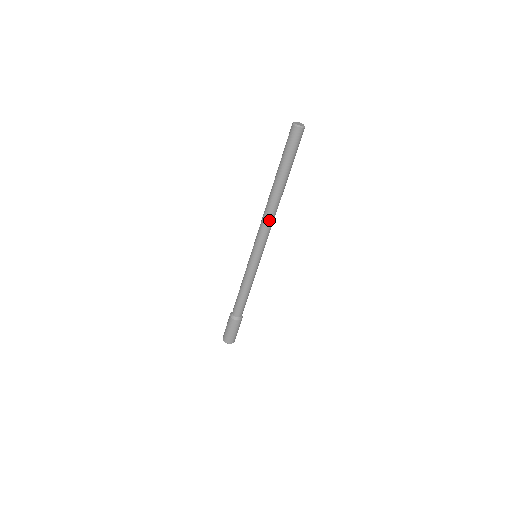
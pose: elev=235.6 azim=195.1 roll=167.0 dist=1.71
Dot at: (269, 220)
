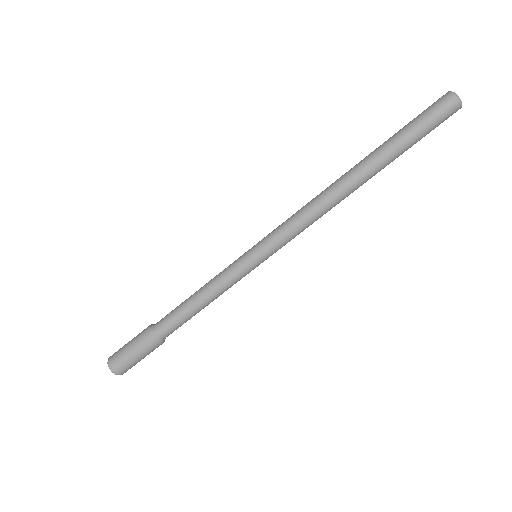
Dot at: (321, 213)
